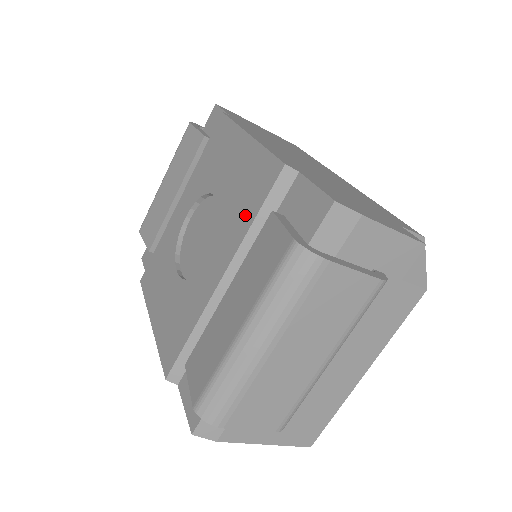
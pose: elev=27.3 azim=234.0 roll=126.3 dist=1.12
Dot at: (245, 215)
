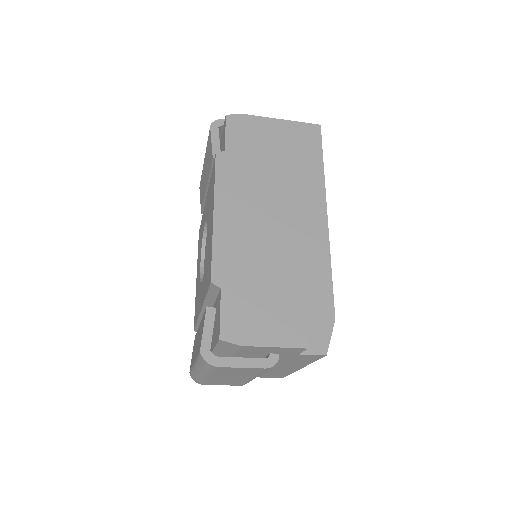
Dot at: (206, 285)
